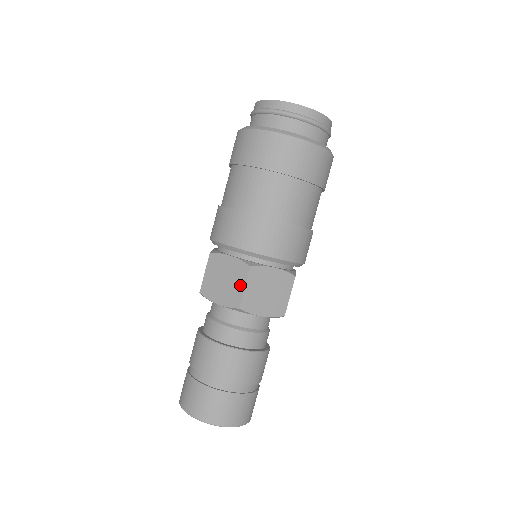
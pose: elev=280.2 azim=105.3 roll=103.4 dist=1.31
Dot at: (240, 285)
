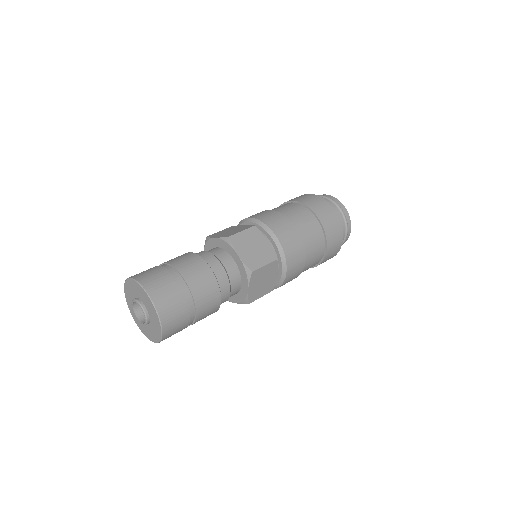
Dot at: (240, 231)
